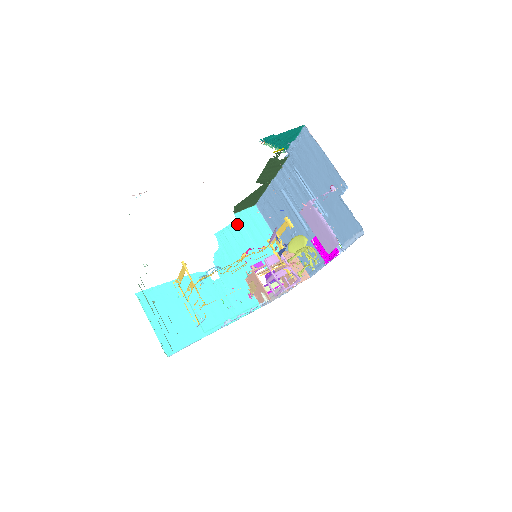
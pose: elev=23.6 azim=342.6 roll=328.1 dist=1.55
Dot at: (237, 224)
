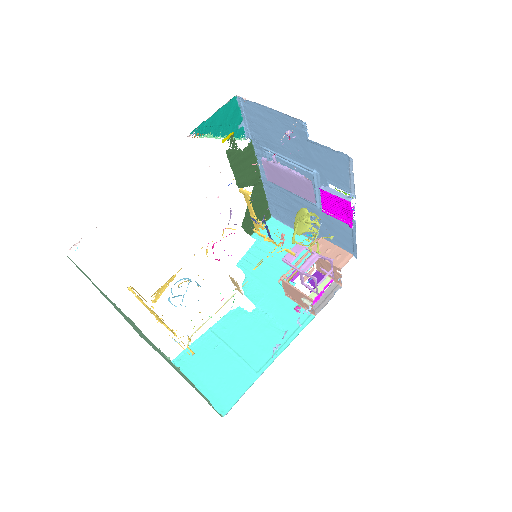
Dot at: (257, 244)
